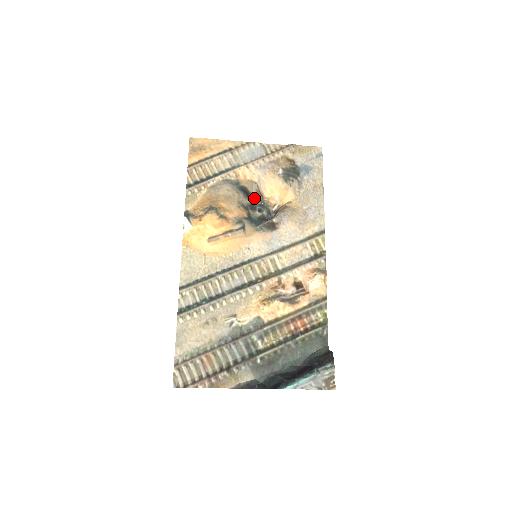
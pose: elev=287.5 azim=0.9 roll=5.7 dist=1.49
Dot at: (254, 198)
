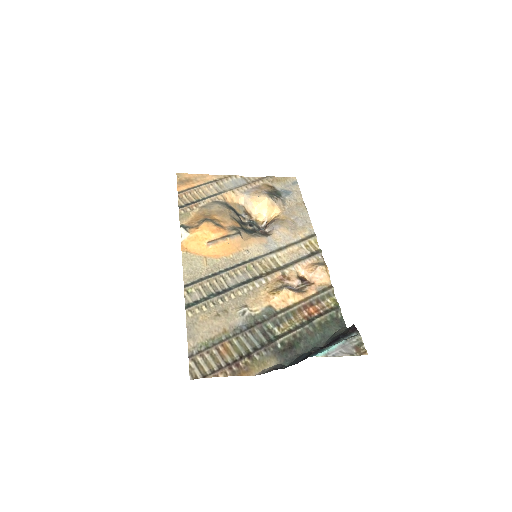
Dot at: (243, 218)
